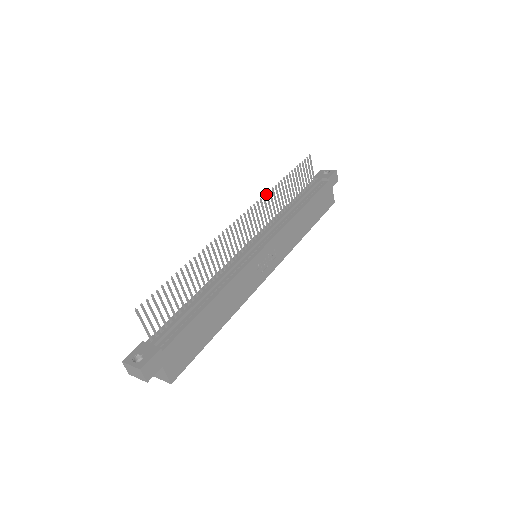
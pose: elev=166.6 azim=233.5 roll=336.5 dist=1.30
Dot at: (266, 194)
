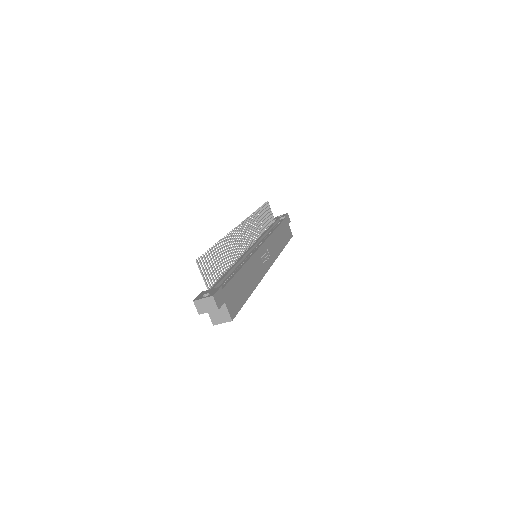
Dot at: (250, 216)
